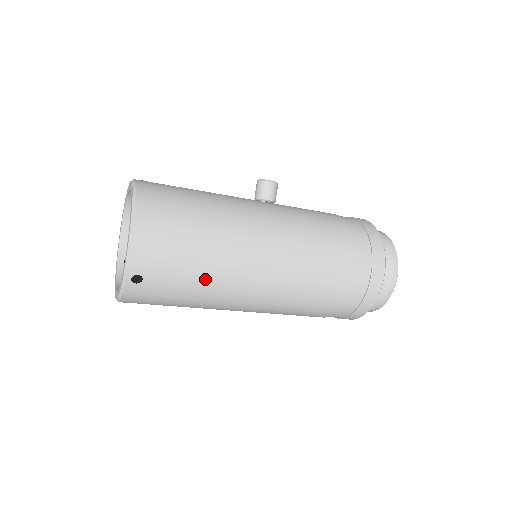
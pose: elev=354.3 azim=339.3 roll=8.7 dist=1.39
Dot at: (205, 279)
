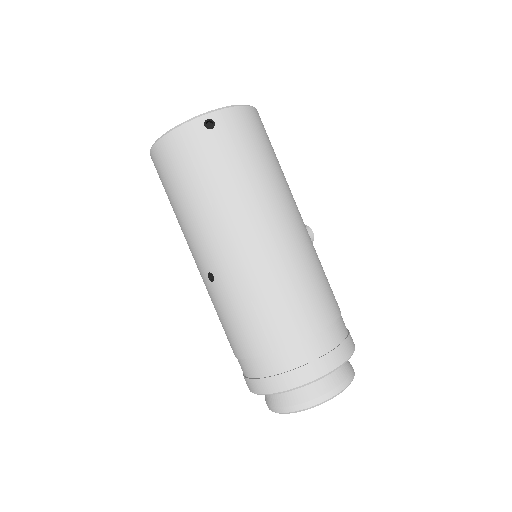
Dot at: (242, 183)
